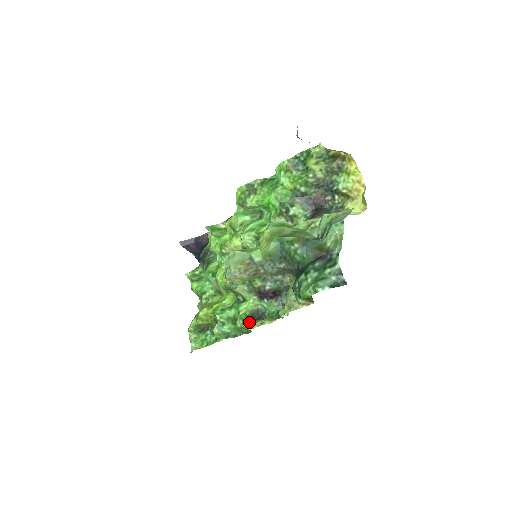
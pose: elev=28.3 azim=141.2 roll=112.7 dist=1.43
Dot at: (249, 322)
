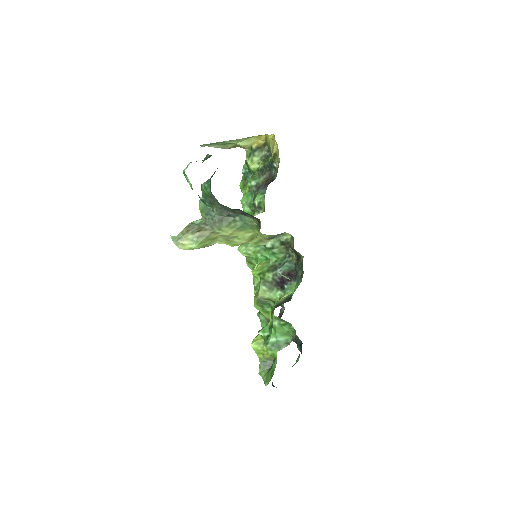
Dot at: occluded
